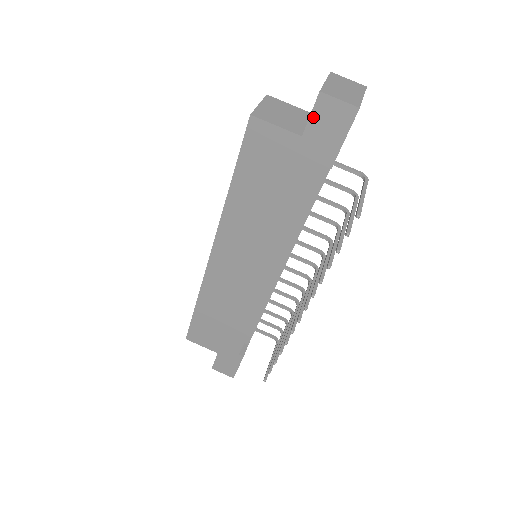
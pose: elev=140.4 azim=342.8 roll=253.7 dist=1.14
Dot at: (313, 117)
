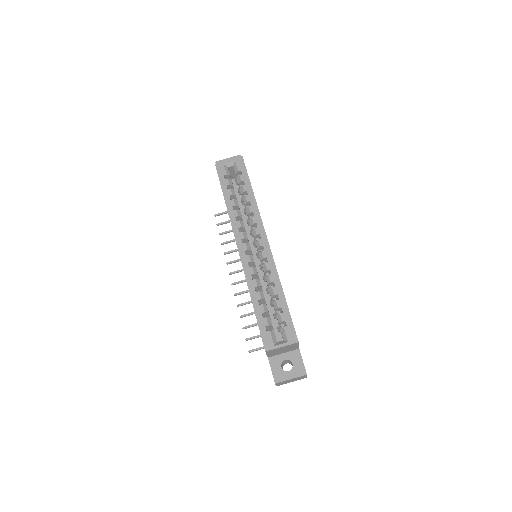
Dot at: (271, 370)
